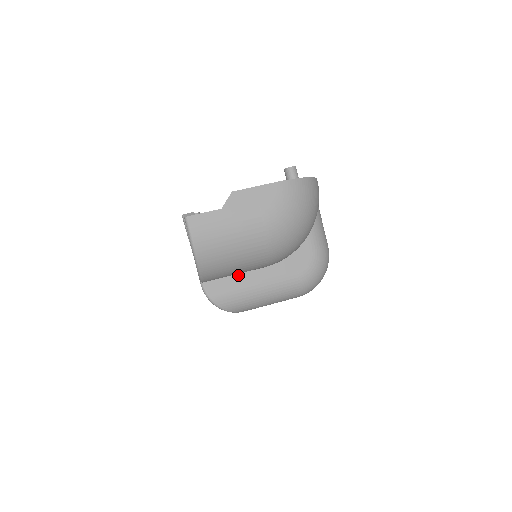
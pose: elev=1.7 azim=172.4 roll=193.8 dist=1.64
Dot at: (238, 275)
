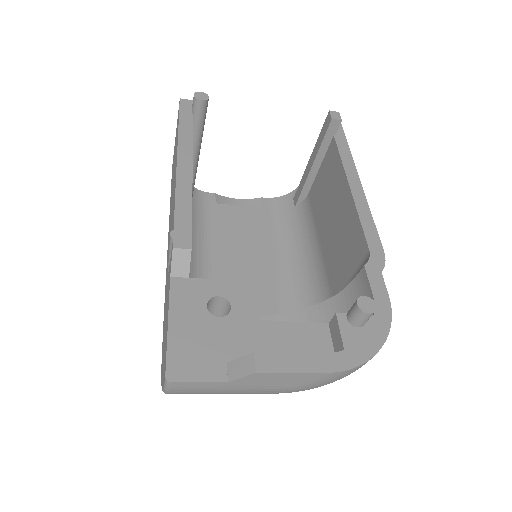
Dot at: occluded
